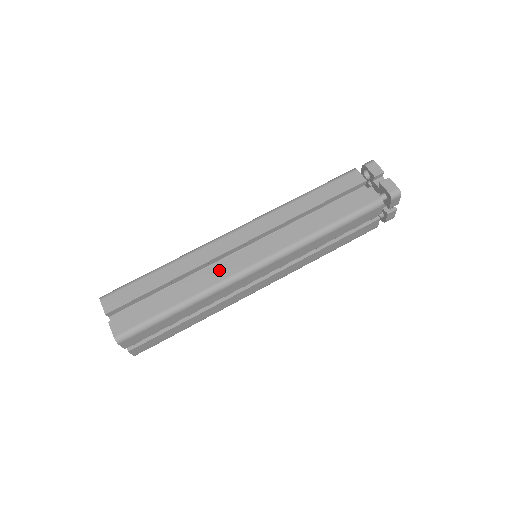
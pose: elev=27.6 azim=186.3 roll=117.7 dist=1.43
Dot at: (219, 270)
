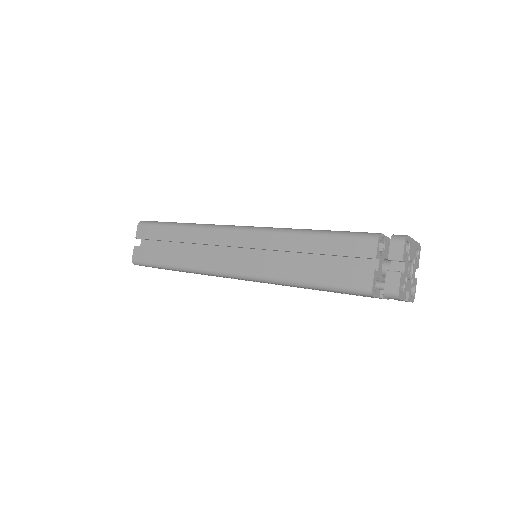
Dot at: (207, 258)
